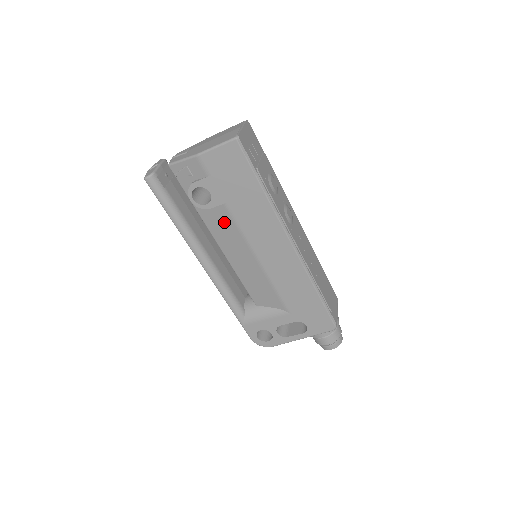
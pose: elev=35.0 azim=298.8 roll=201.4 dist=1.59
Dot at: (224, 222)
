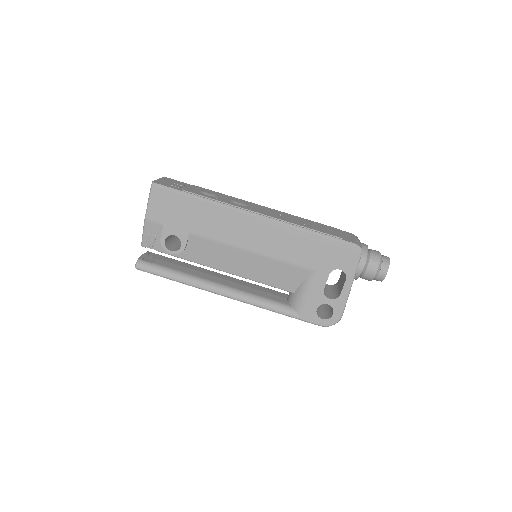
Dot at: (204, 248)
